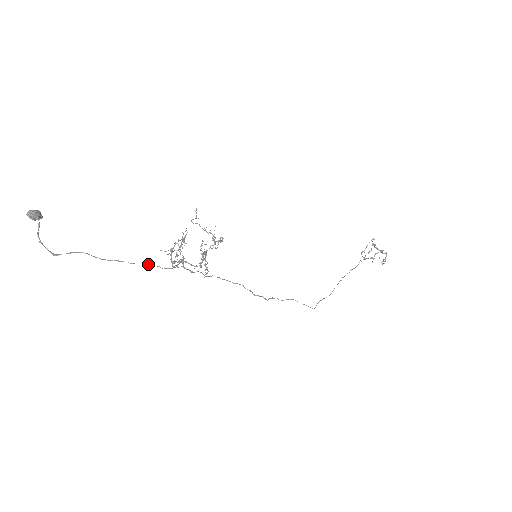
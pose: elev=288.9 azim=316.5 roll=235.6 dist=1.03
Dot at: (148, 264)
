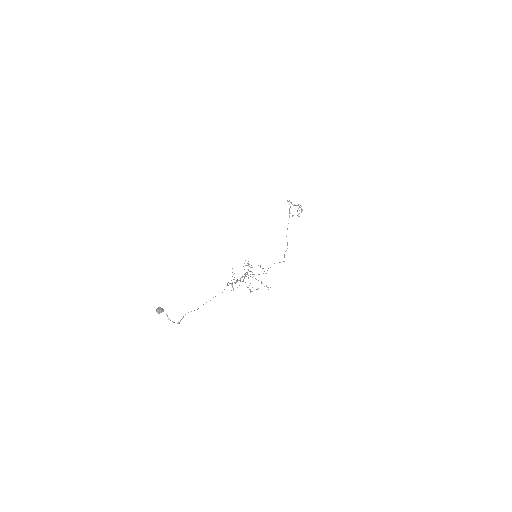
Dot at: (215, 296)
